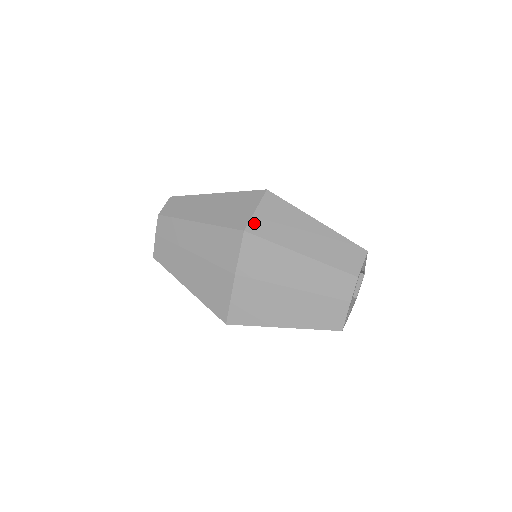
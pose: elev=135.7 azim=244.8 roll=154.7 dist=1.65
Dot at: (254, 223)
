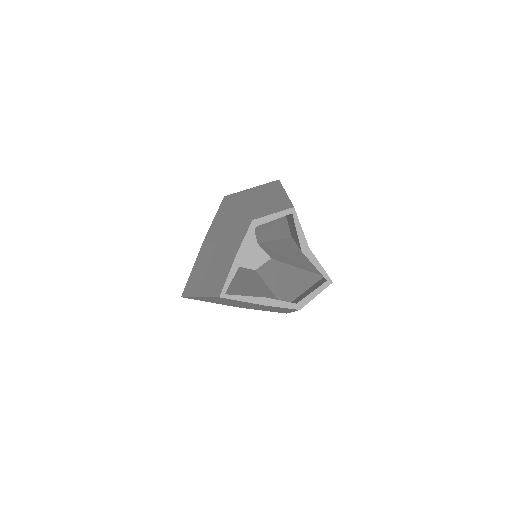
Dot at: (237, 193)
